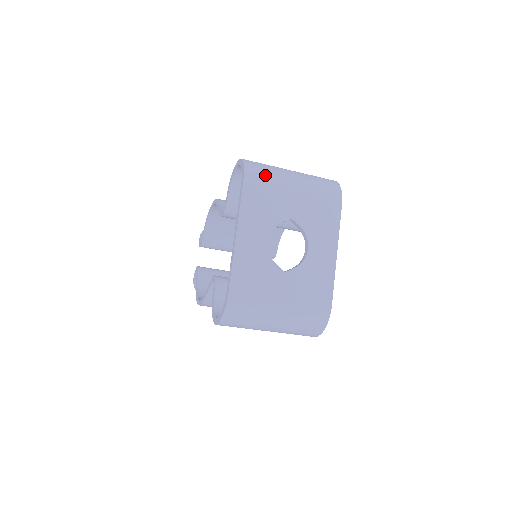
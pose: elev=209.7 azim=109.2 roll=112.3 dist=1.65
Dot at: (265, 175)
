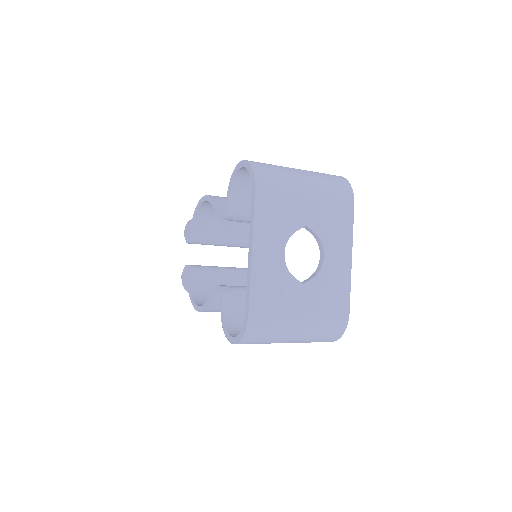
Dot at: (276, 180)
